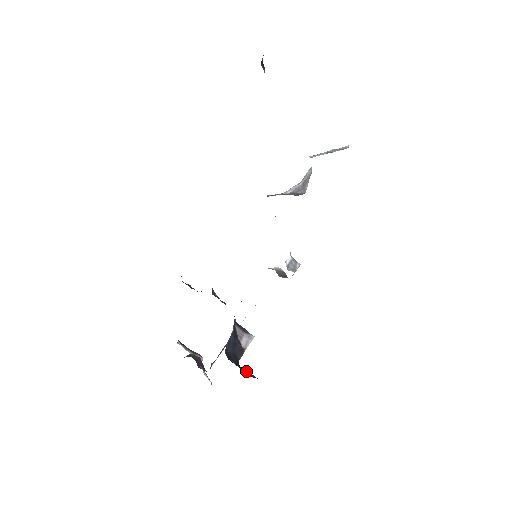
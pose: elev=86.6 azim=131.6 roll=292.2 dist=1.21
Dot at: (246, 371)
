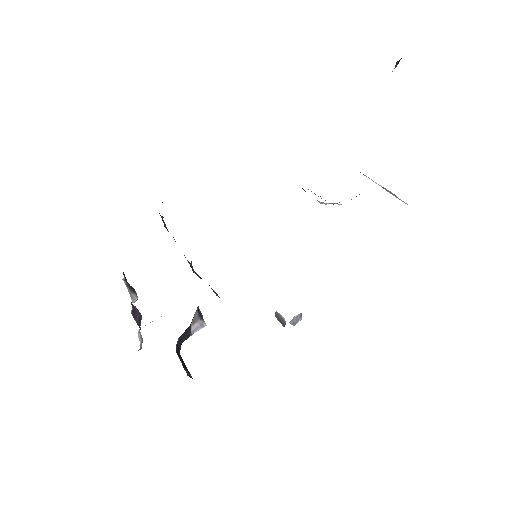
Dot at: (187, 370)
